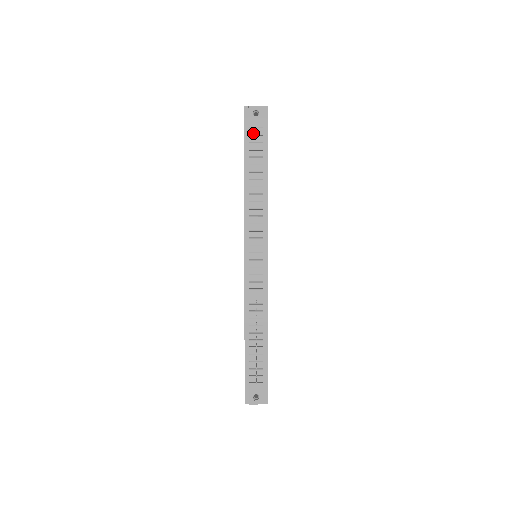
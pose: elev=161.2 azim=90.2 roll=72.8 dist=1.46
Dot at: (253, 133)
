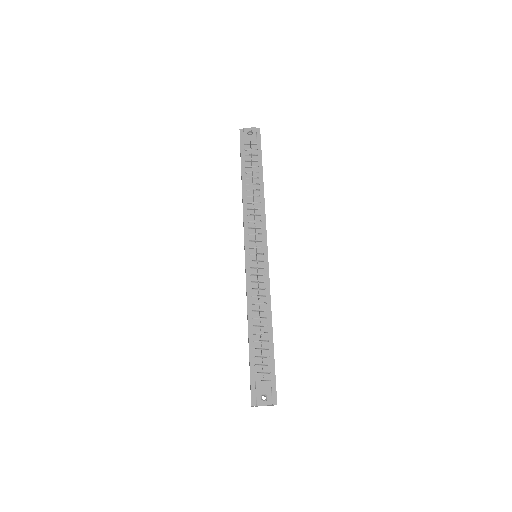
Dot at: (248, 148)
